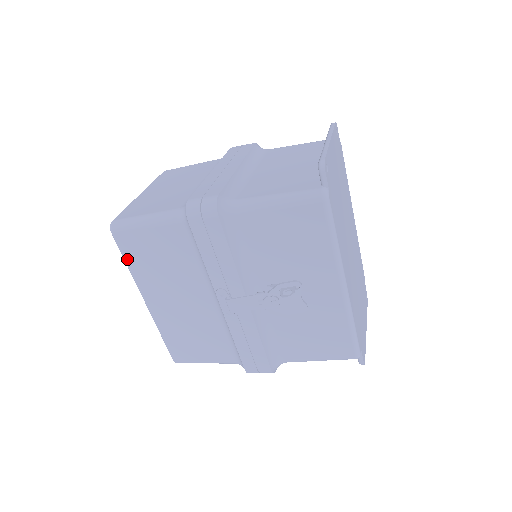
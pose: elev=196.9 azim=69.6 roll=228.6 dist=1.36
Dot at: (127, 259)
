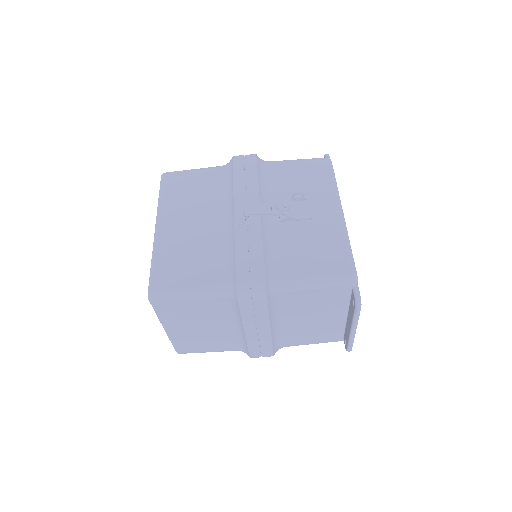
Dot at: (163, 192)
